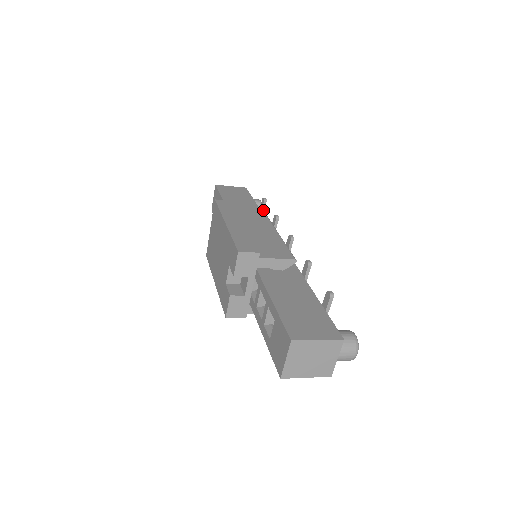
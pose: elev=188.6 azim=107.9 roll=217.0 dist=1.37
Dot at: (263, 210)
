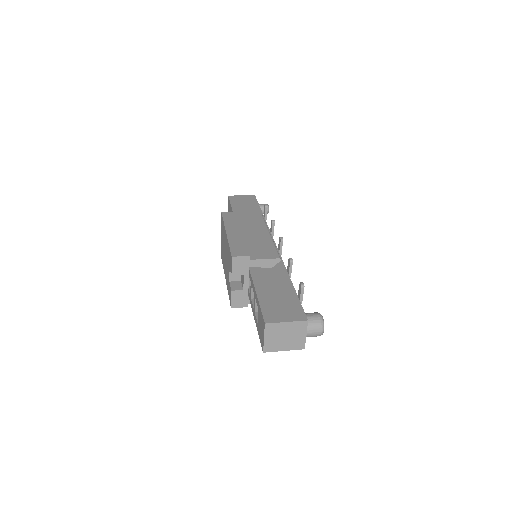
Dot at: (262, 216)
